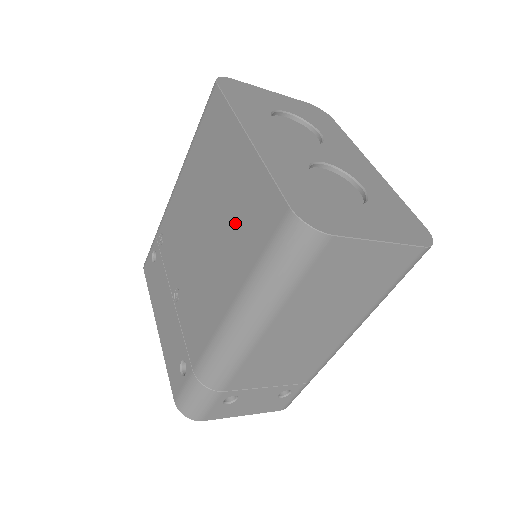
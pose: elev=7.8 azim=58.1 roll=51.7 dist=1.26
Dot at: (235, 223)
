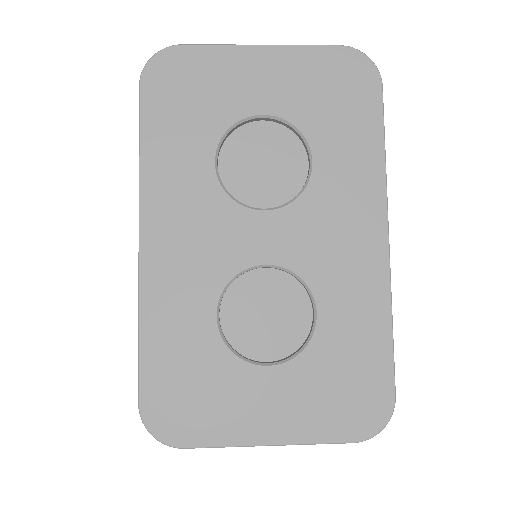
Dot at: occluded
